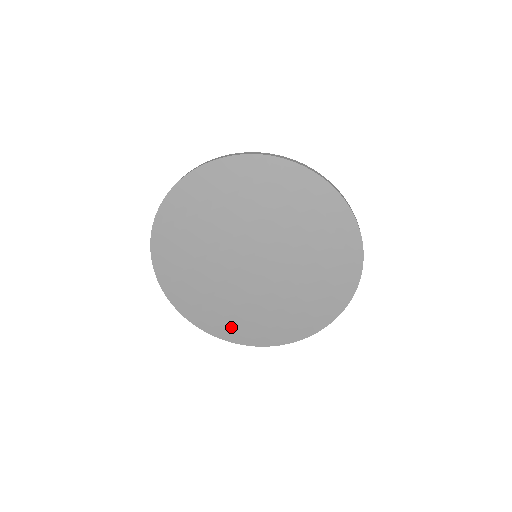
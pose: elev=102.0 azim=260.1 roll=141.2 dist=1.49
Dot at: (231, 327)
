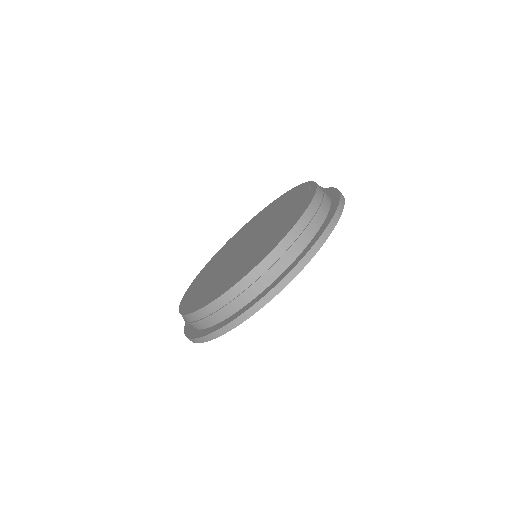
Dot at: occluded
